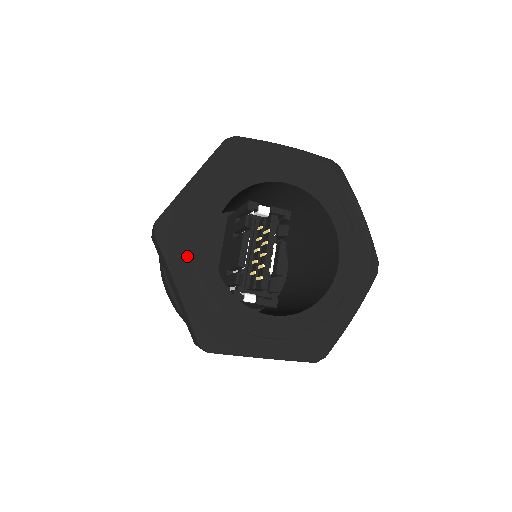
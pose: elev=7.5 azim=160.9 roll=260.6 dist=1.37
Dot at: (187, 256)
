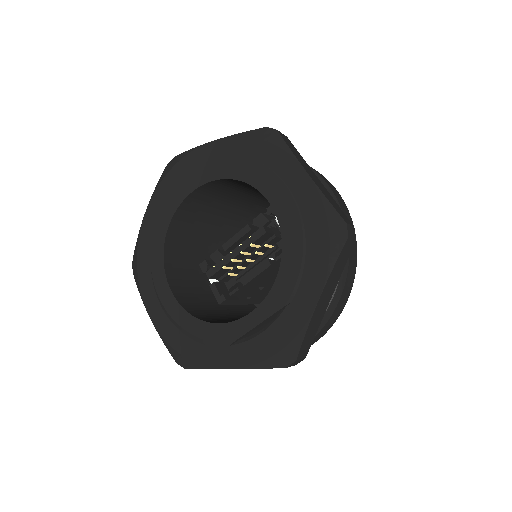
Dot at: (166, 196)
